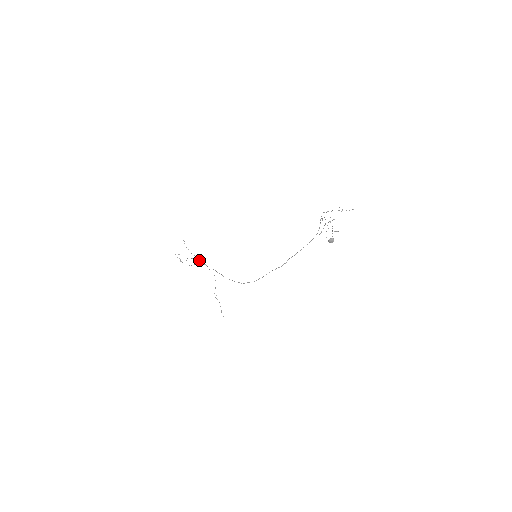
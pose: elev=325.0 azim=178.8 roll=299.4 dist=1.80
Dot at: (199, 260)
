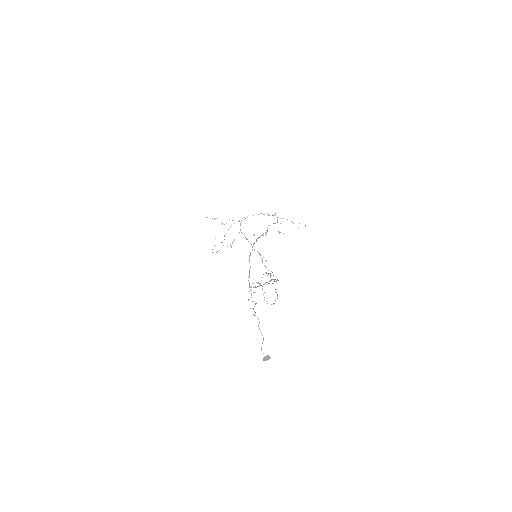
Dot at: occluded
